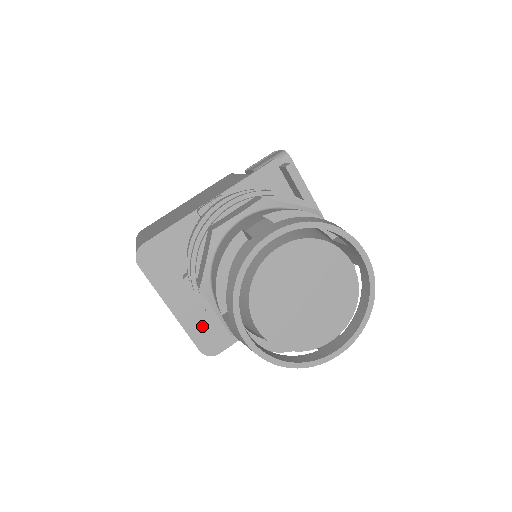
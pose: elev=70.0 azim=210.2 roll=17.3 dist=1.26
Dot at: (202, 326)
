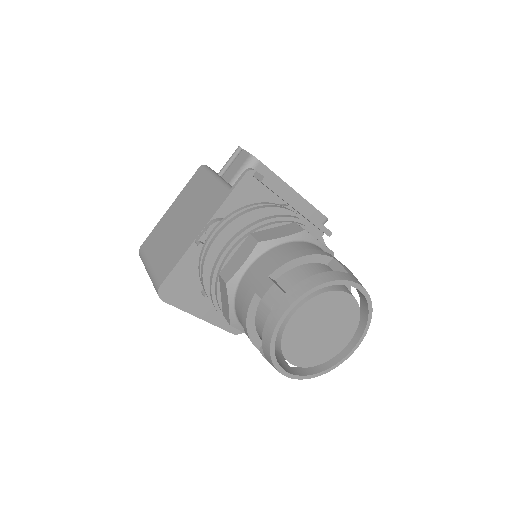
Dot at: occluded
